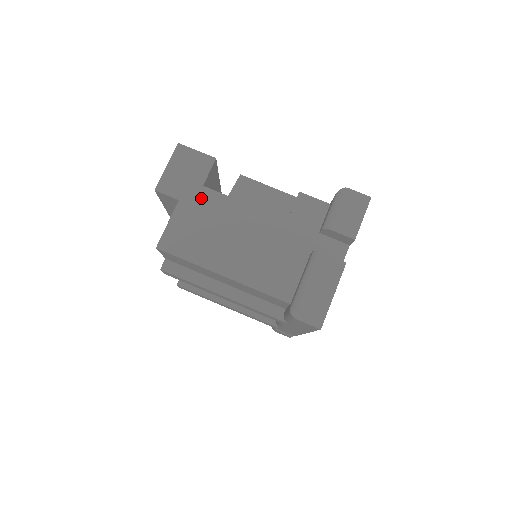
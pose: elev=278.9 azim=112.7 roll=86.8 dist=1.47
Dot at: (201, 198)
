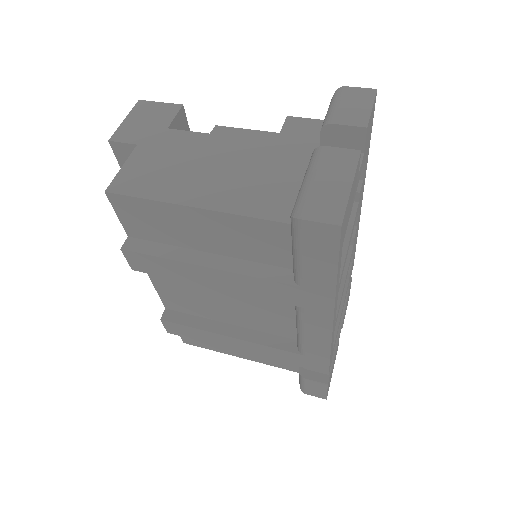
Dot at: (165, 139)
